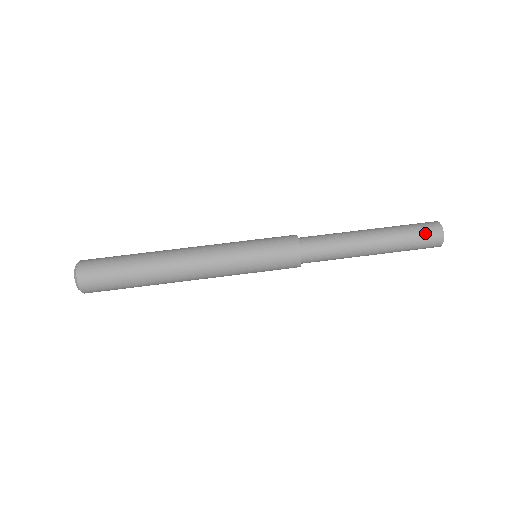
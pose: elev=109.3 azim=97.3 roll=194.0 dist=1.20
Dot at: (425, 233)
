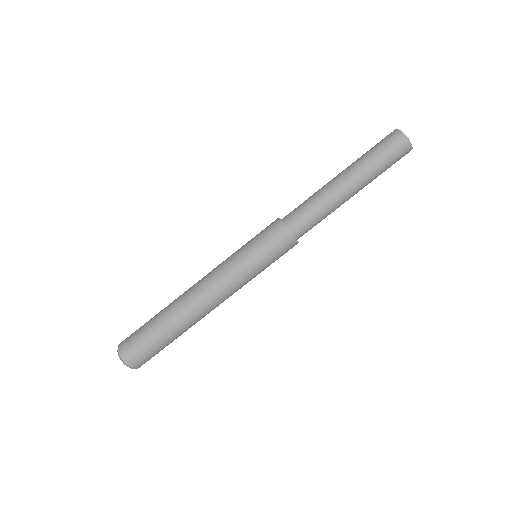
Dot at: (397, 158)
